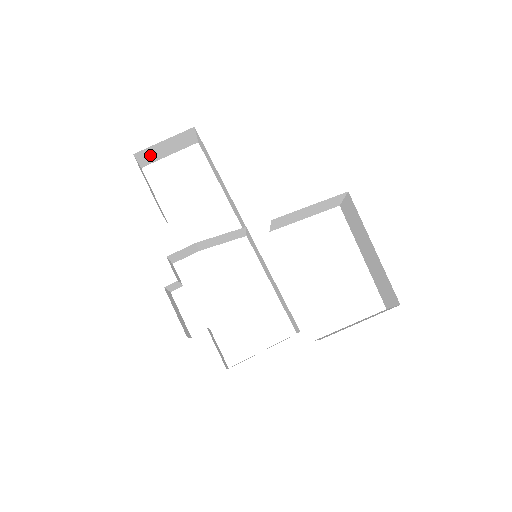
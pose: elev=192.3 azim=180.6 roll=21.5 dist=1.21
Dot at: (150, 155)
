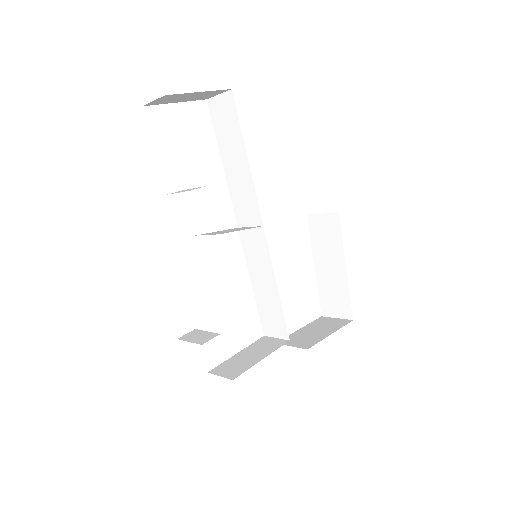
Dot at: (169, 99)
